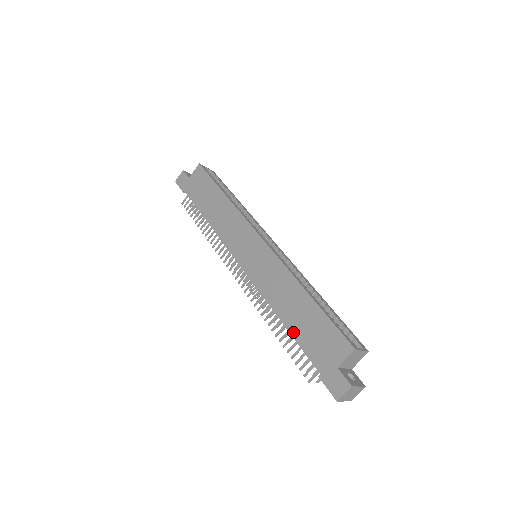
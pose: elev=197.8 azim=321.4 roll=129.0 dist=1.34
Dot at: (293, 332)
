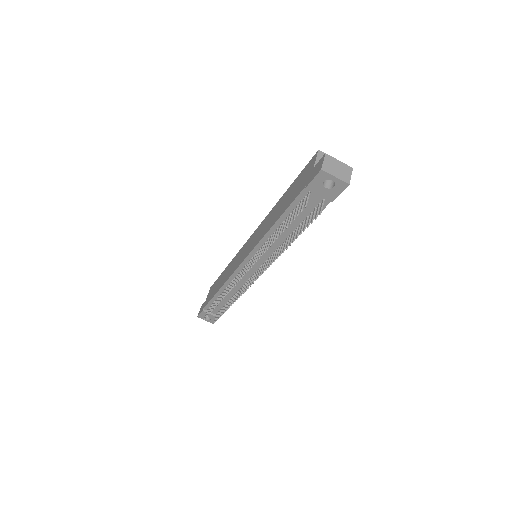
Dot at: (282, 212)
